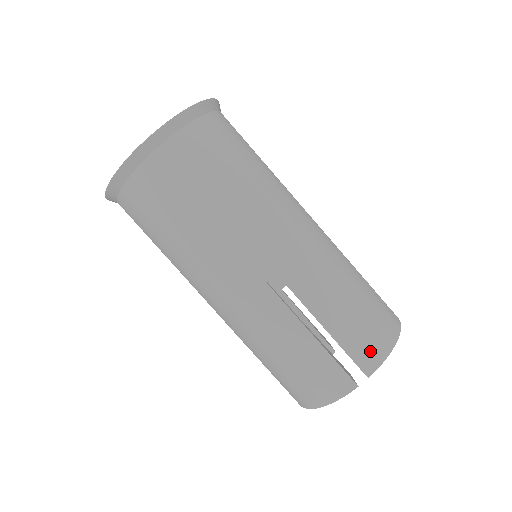
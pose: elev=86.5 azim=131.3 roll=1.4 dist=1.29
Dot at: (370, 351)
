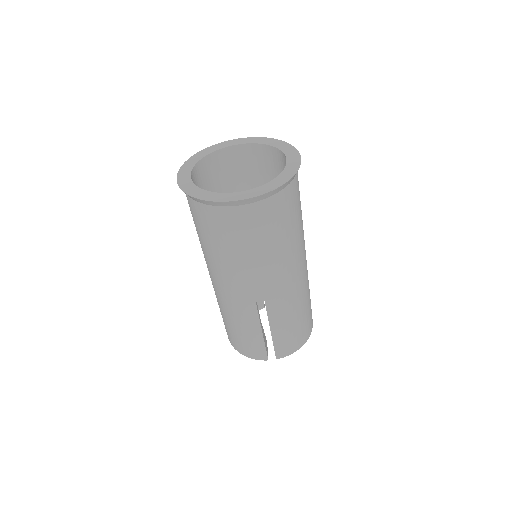
Dot at: (286, 349)
